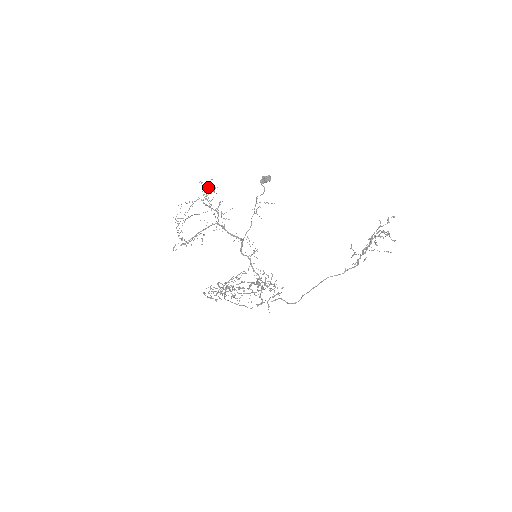
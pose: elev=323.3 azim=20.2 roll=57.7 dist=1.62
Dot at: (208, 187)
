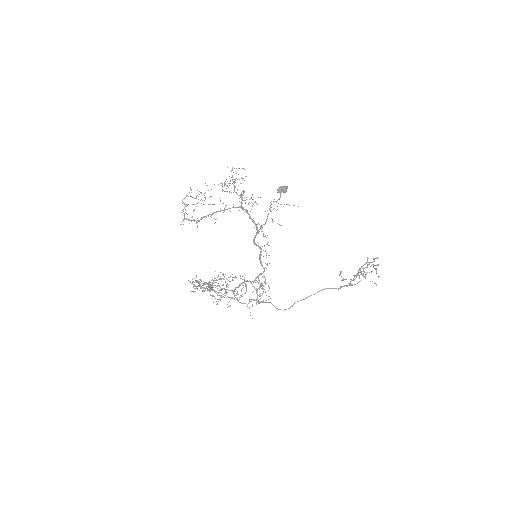
Dot at: (225, 181)
